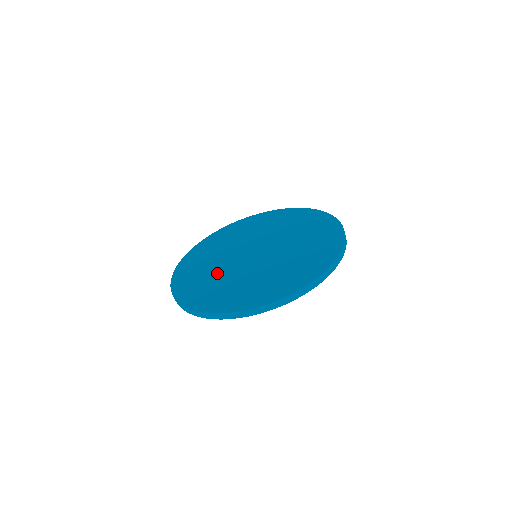
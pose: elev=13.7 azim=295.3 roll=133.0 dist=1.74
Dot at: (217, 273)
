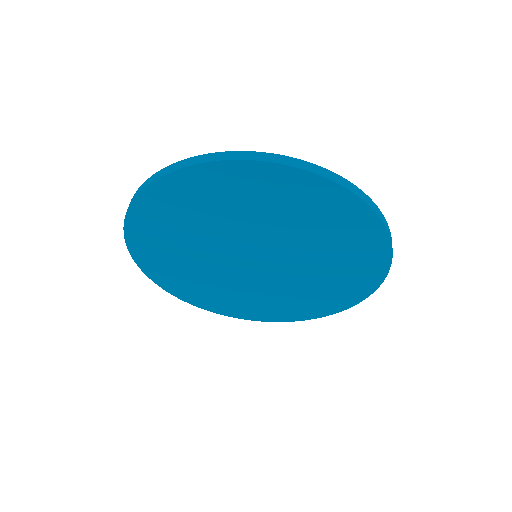
Dot at: occluded
